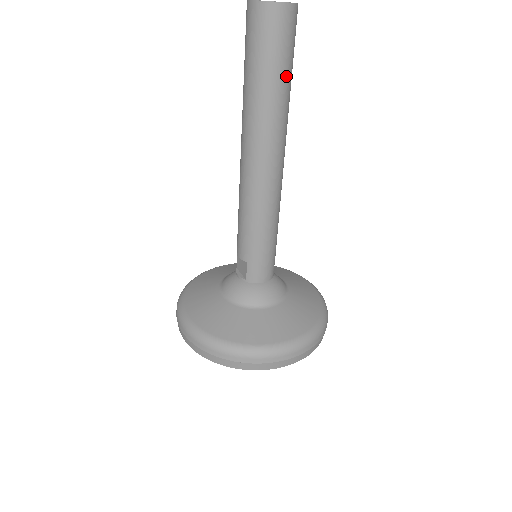
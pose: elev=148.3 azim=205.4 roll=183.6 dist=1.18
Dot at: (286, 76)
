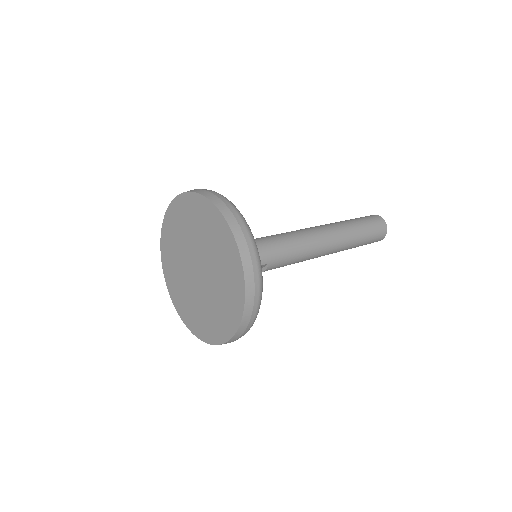
Dot at: (365, 232)
